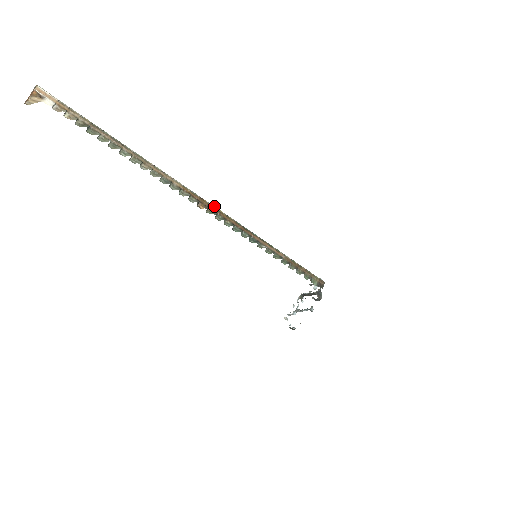
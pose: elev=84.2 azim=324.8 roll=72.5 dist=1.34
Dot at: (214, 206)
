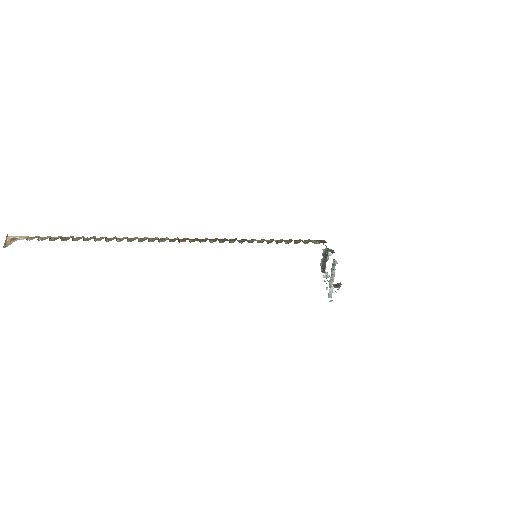
Dot at: (193, 239)
